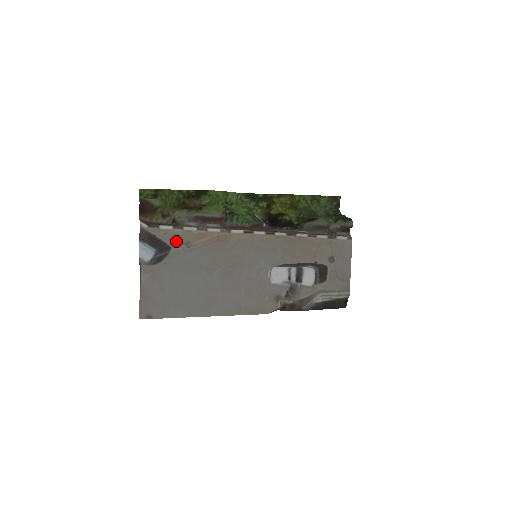
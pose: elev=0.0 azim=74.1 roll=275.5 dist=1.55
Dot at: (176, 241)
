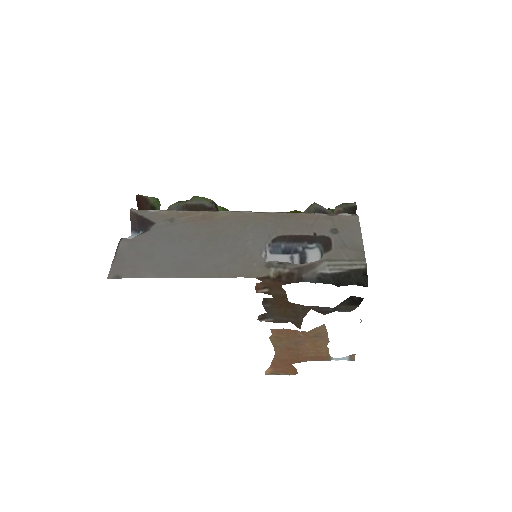
Dot at: (161, 219)
